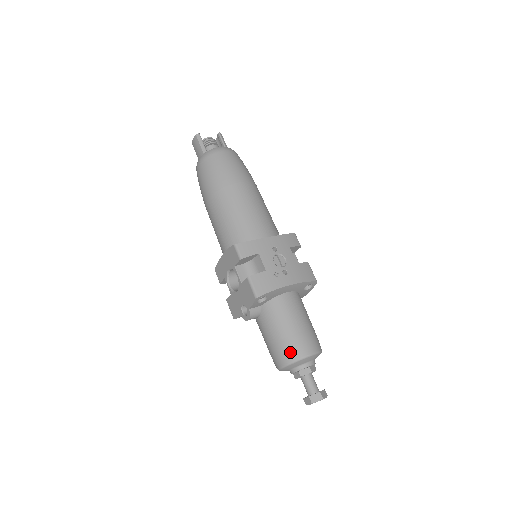
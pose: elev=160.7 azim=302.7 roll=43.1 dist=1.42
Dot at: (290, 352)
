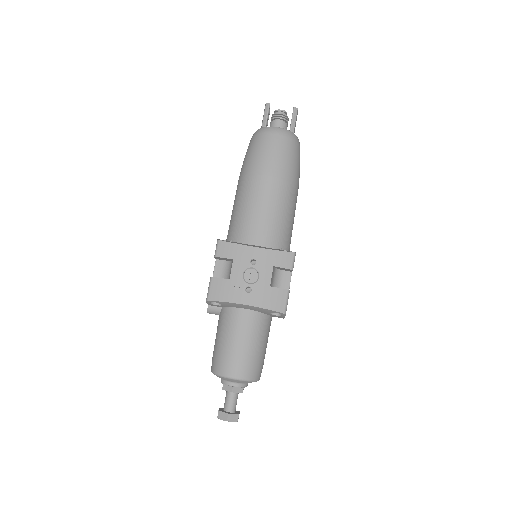
Dot at: (217, 364)
